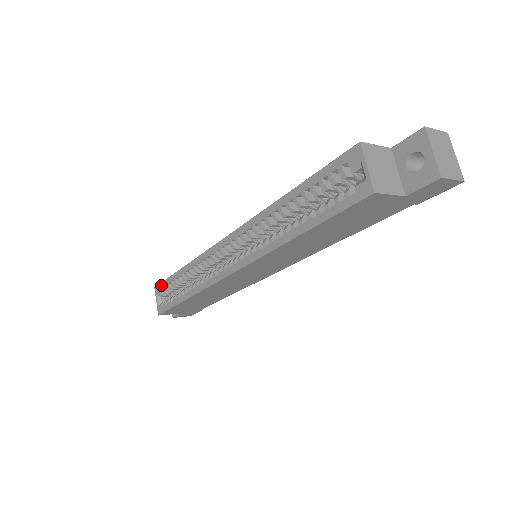
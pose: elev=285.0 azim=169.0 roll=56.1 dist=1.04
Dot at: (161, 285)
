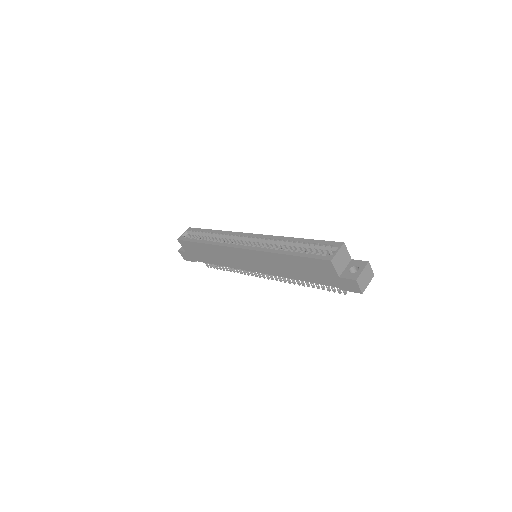
Dot at: (195, 229)
